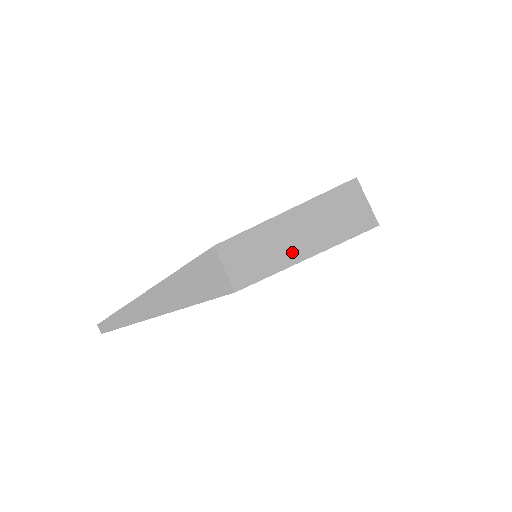
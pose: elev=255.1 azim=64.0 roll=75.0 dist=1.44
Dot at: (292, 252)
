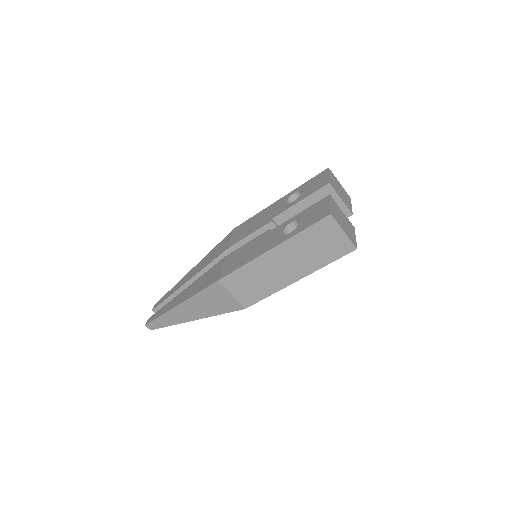
Dot at: (285, 277)
